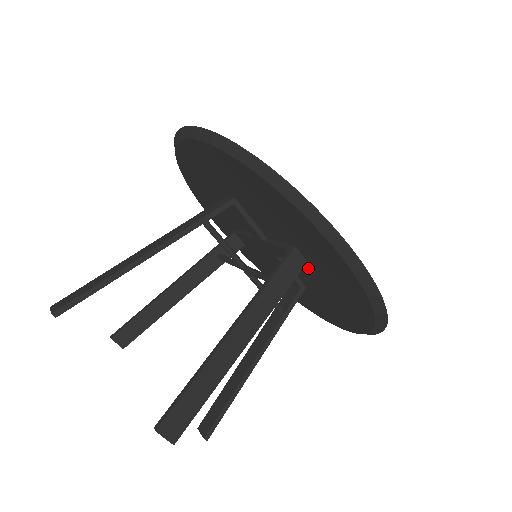
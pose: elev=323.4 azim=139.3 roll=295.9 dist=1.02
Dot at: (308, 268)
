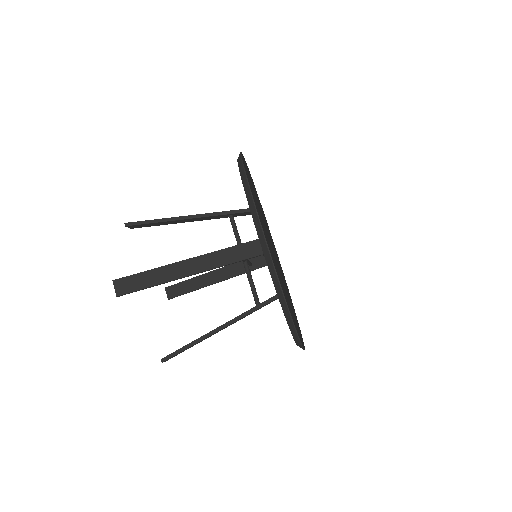
Dot at: occluded
